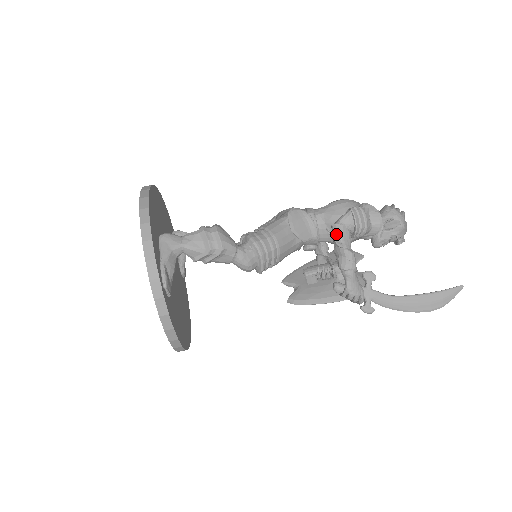
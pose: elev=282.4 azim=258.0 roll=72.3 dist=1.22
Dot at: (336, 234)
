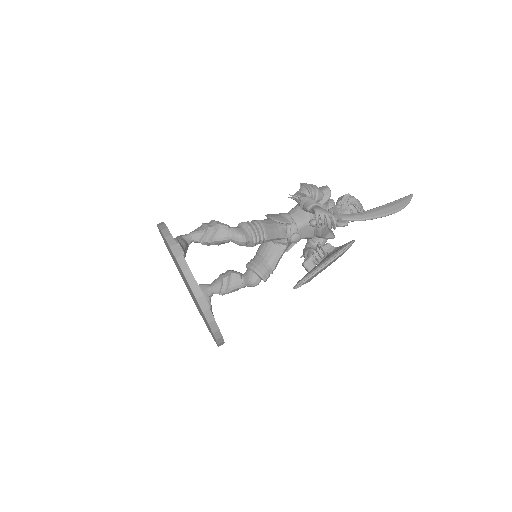
Dot at: (296, 196)
